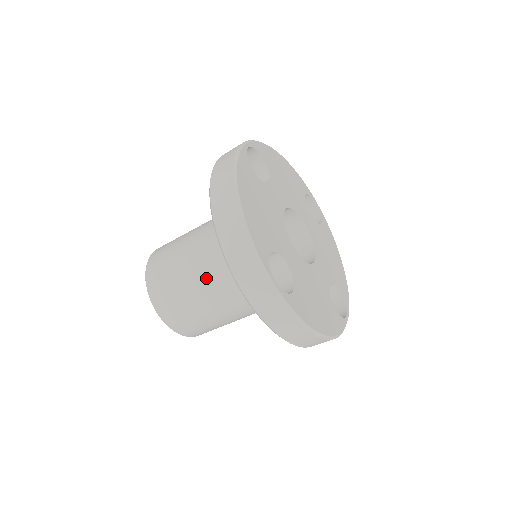
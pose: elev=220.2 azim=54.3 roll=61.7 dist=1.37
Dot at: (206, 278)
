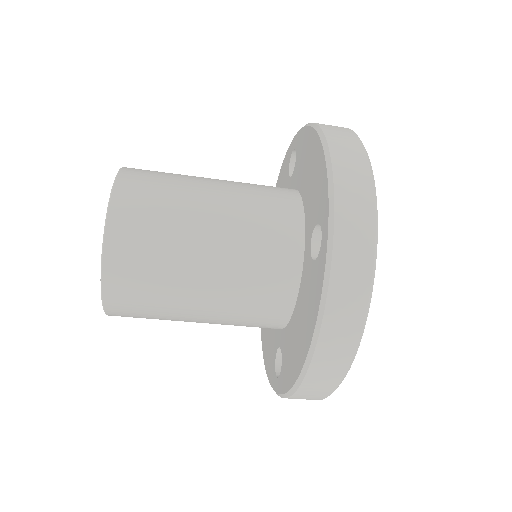
Dot at: (211, 321)
